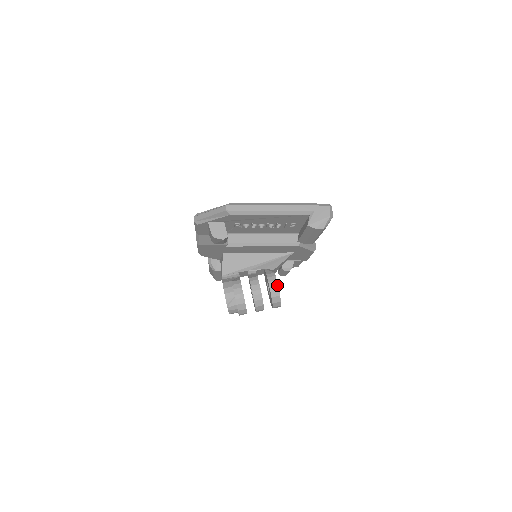
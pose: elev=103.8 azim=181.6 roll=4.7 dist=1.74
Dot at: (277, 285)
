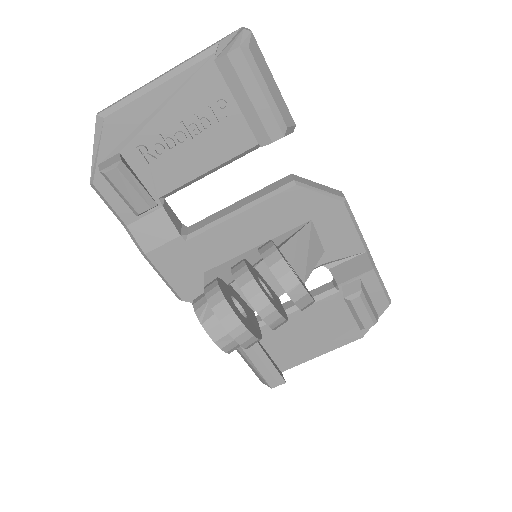
Dot at: (272, 245)
